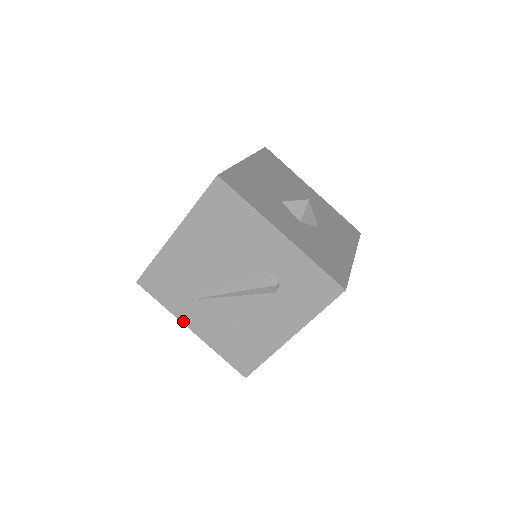
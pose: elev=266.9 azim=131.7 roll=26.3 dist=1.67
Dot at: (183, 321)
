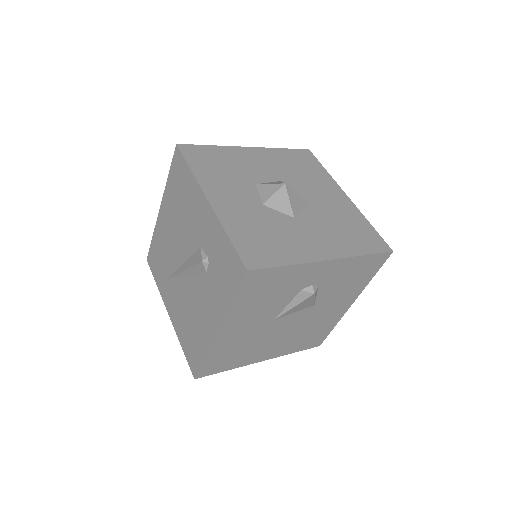
Dot at: (165, 303)
